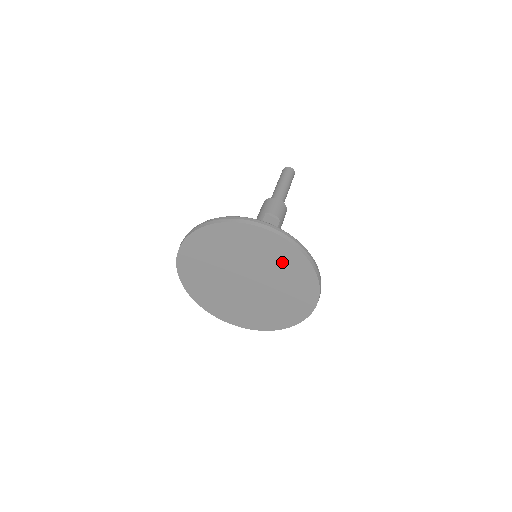
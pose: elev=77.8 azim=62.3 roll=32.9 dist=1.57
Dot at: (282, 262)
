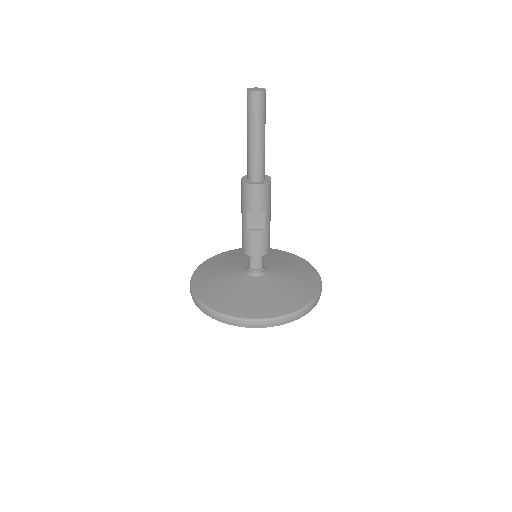
Dot at: occluded
